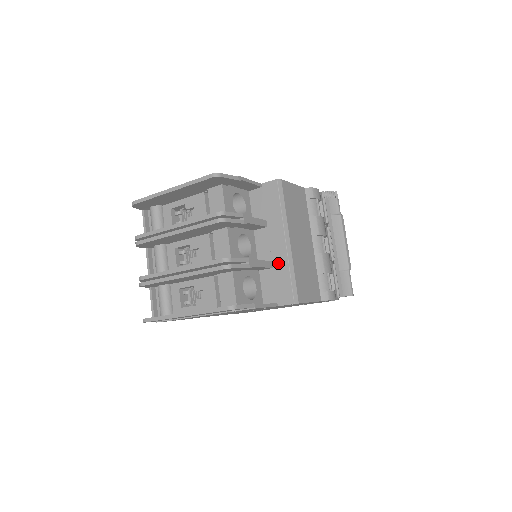
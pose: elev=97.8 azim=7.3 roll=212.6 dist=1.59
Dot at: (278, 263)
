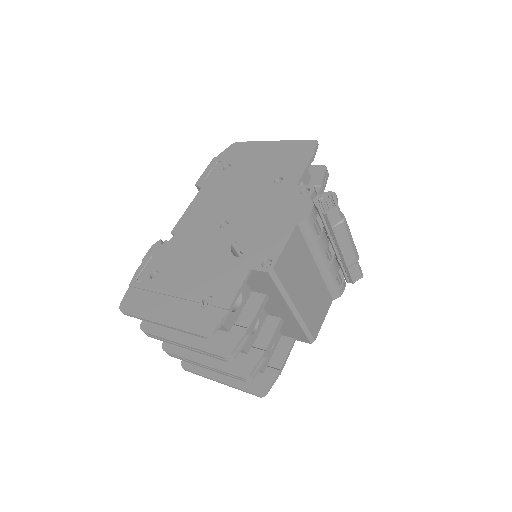
Dot at: (289, 321)
